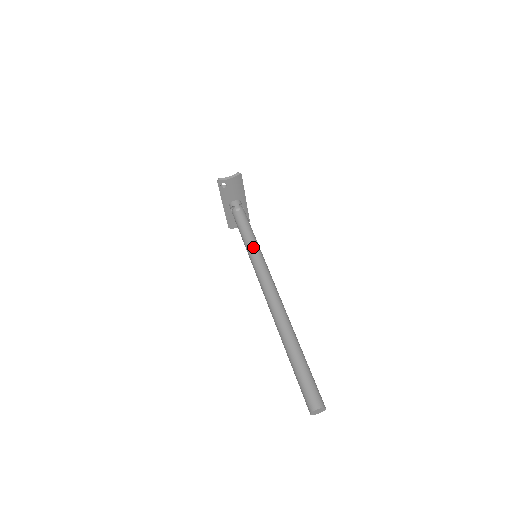
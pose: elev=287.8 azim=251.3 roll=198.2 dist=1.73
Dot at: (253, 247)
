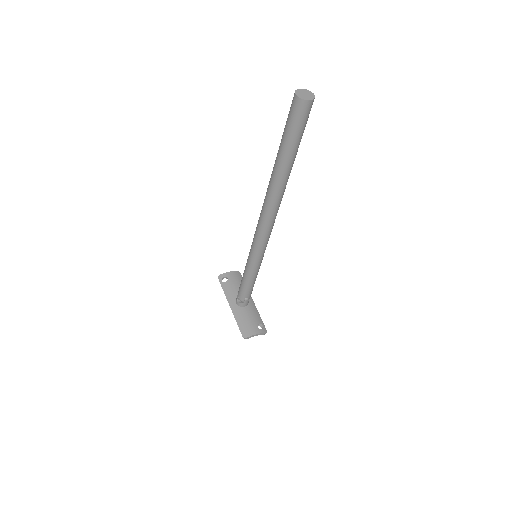
Dot at: occluded
